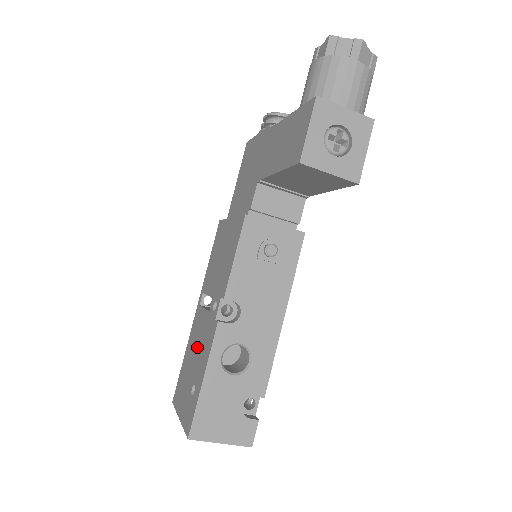
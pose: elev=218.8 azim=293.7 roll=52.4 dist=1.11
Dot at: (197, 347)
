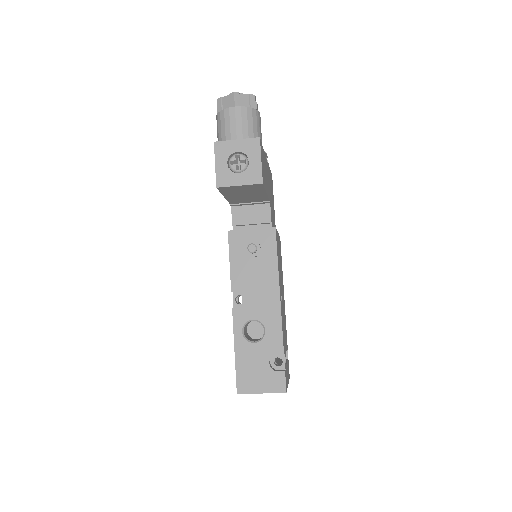
Dot at: occluded
